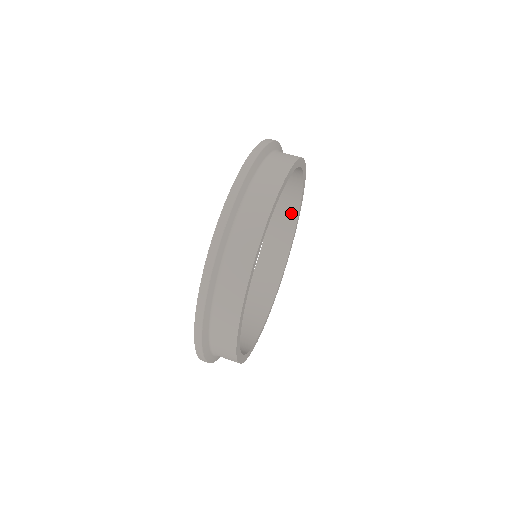
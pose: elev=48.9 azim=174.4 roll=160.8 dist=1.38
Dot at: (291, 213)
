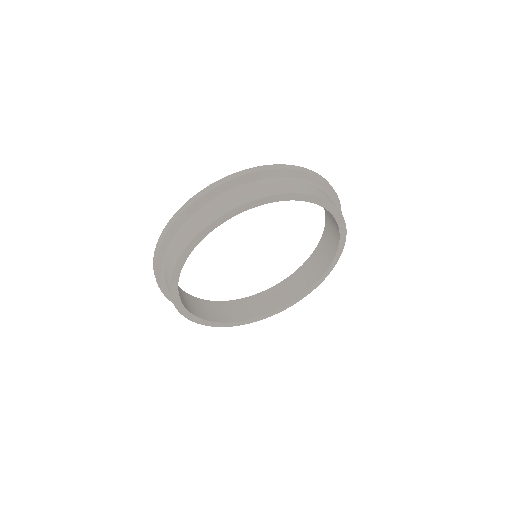
Dot at: occluded
